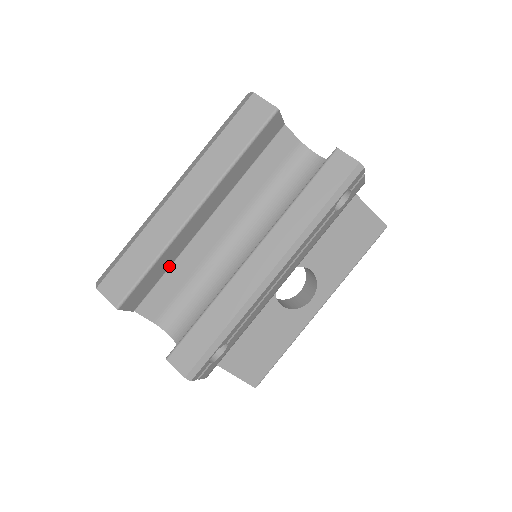
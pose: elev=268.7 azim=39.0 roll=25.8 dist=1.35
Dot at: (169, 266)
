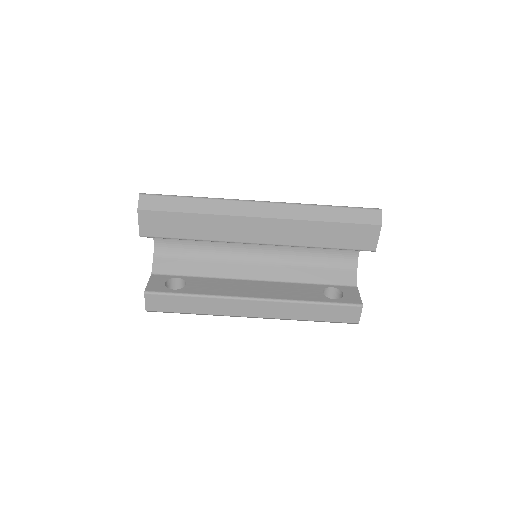
Dot at: occluded
